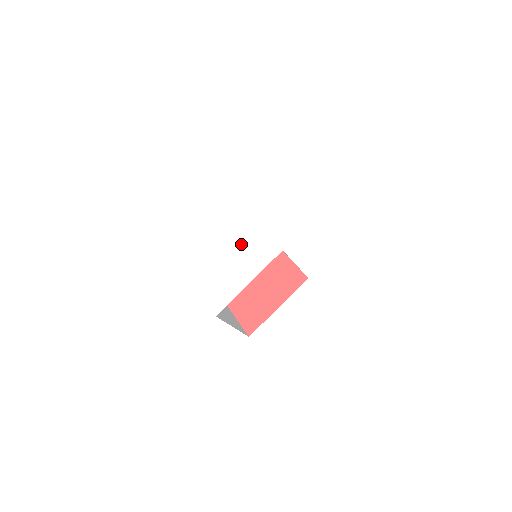
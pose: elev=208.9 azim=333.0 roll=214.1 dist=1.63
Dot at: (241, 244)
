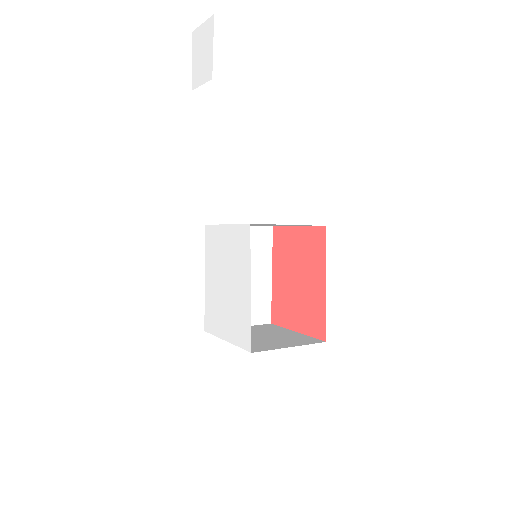
Dot at: (222, 259)
